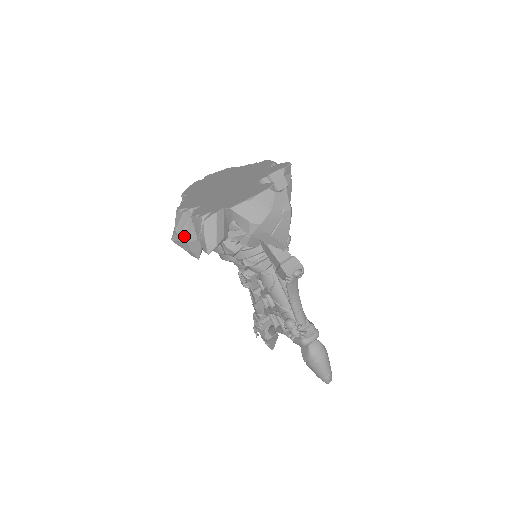
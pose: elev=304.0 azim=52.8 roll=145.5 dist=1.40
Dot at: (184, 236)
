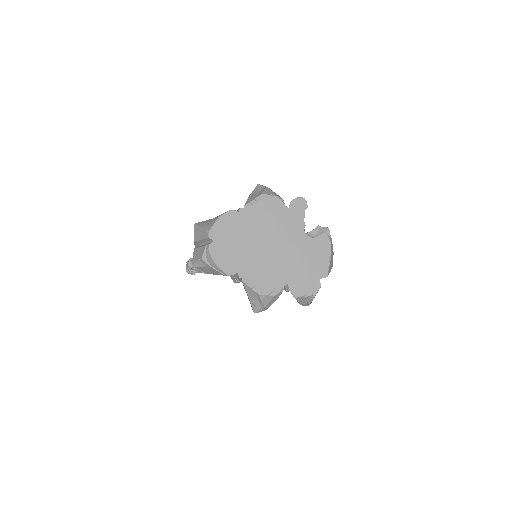
Dot at: occluded
